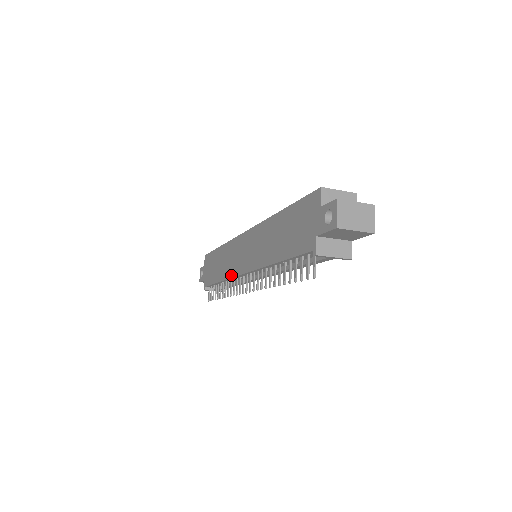
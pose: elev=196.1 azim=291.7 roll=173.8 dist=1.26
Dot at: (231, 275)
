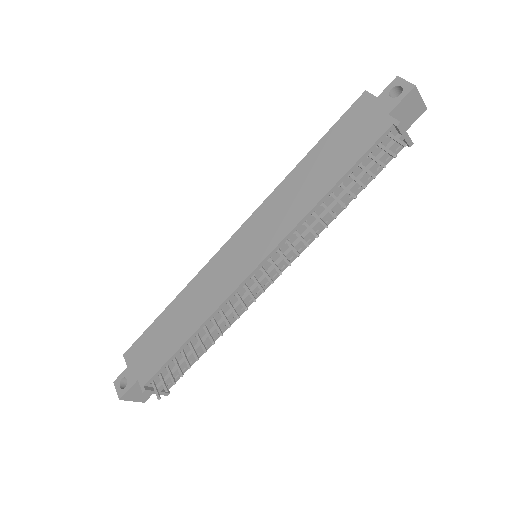
Dot at: (226, 295)
